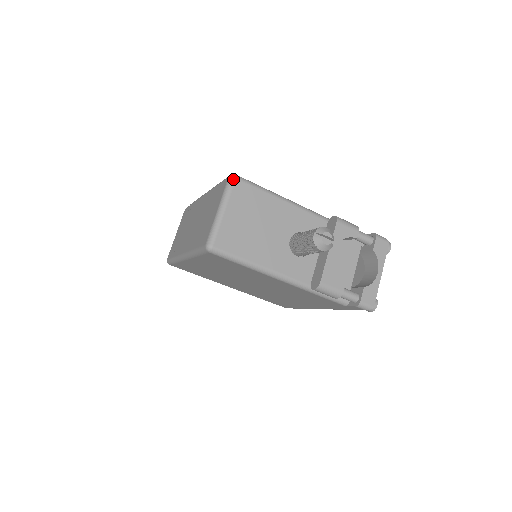
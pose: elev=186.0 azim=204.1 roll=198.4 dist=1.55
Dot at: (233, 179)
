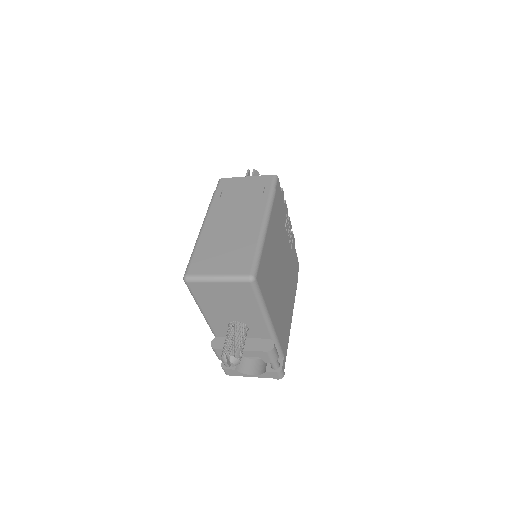
Dot at: (248, 281)
